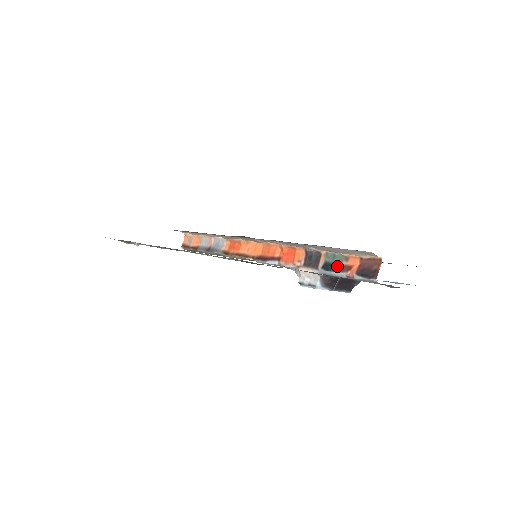
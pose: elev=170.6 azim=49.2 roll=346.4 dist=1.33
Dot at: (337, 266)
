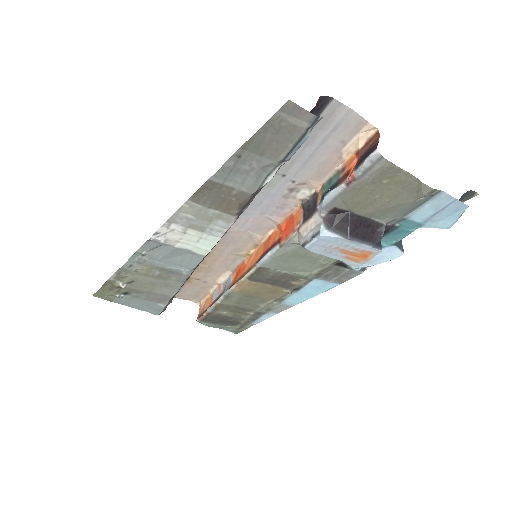
Dot at: (334, 184)
